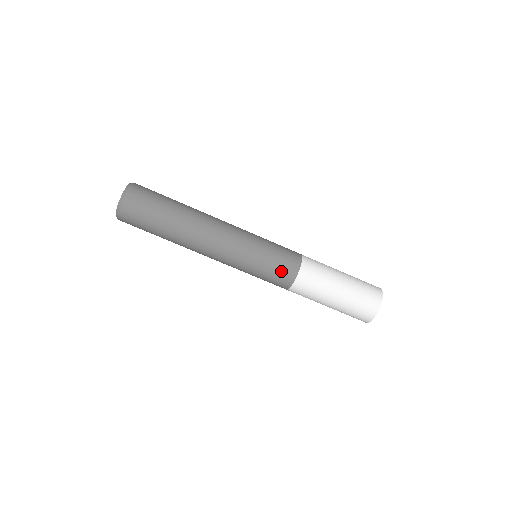
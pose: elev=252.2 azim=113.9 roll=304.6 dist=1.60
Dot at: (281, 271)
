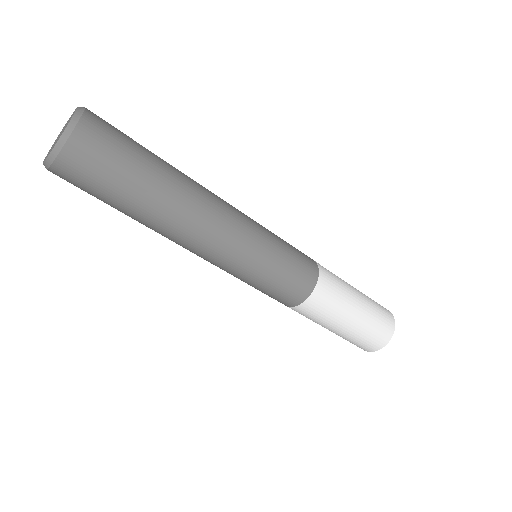
Dot at: (274, 297)
